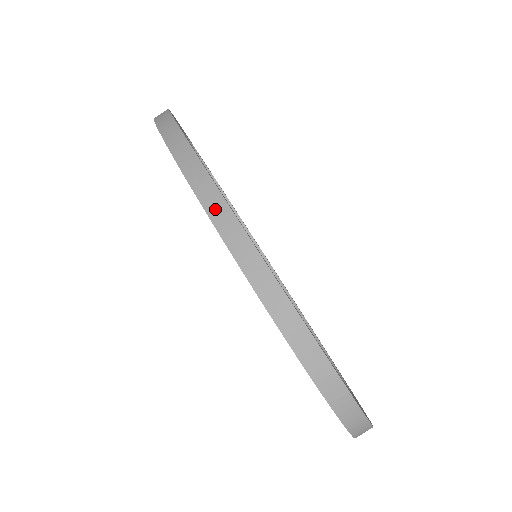
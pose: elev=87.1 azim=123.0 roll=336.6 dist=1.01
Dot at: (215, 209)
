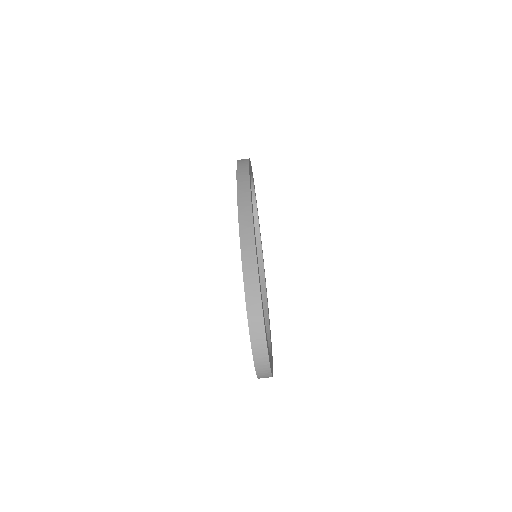
Dot at: (243, 193)
